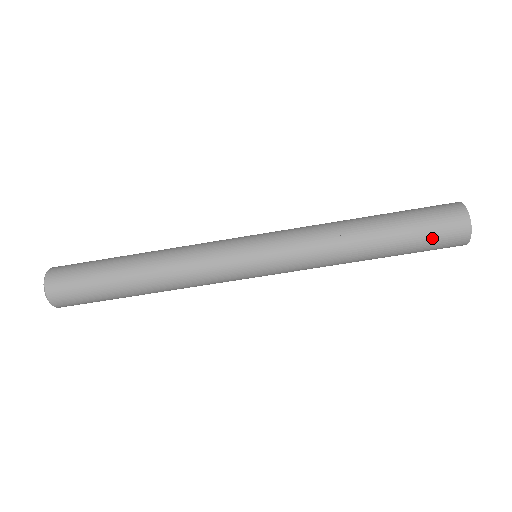
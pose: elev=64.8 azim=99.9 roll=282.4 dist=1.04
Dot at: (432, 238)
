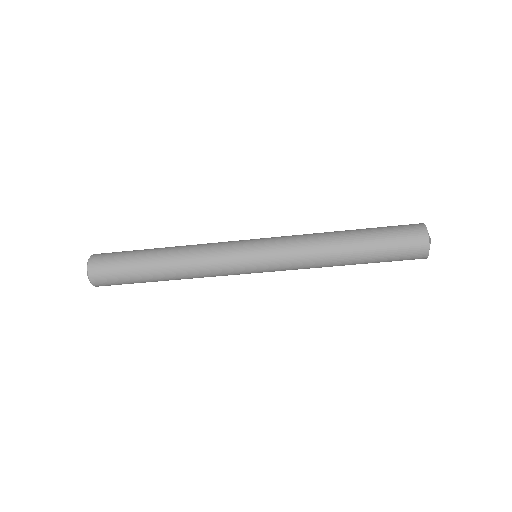
Dot at: occluded
